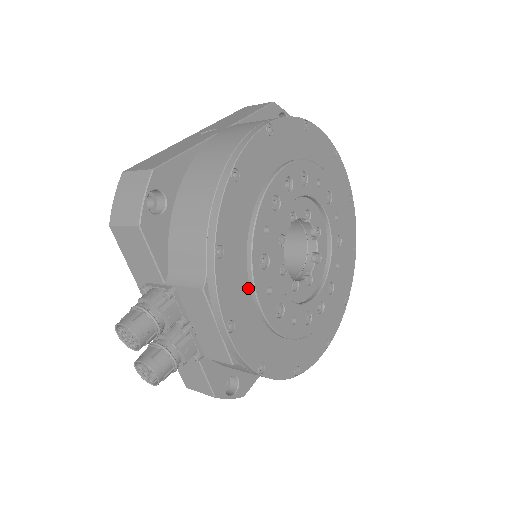
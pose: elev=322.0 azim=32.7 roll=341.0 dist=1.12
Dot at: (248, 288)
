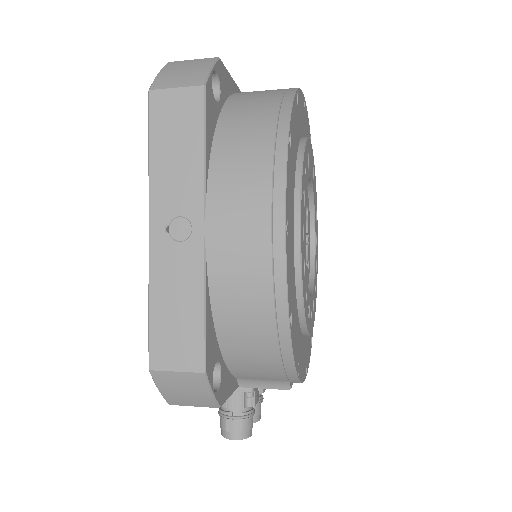
Dot at: (304, 338)
